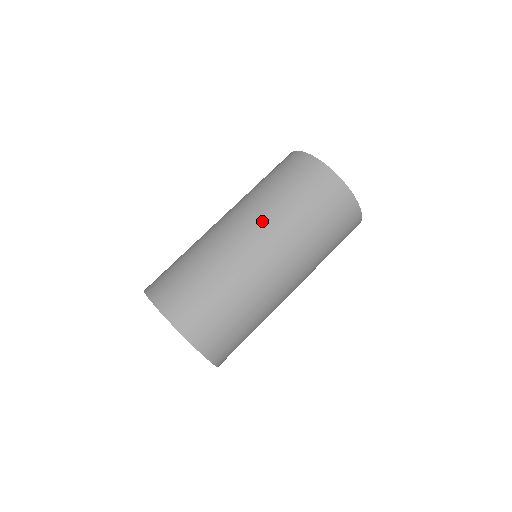
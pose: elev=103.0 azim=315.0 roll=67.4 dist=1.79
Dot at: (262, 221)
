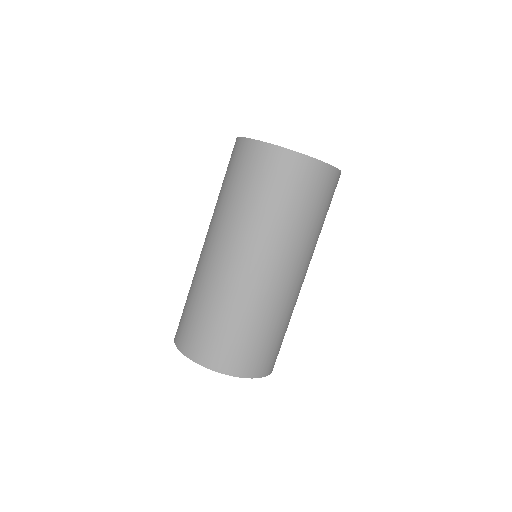
Dot at: (273, 247)
